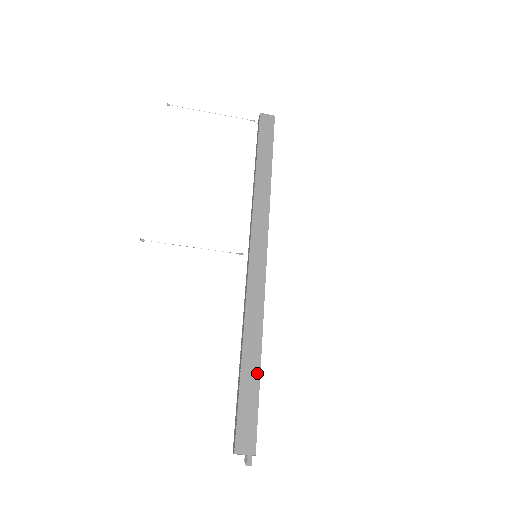
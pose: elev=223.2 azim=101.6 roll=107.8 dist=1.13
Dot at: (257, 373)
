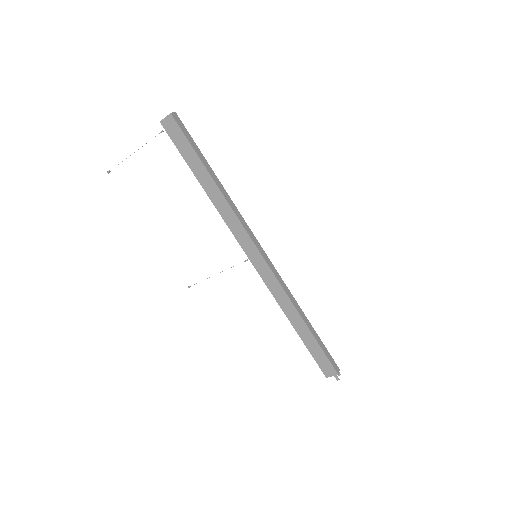
Dot at: (310, 334)
